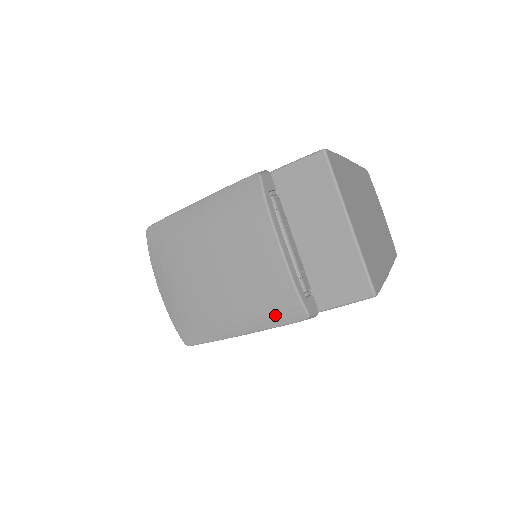
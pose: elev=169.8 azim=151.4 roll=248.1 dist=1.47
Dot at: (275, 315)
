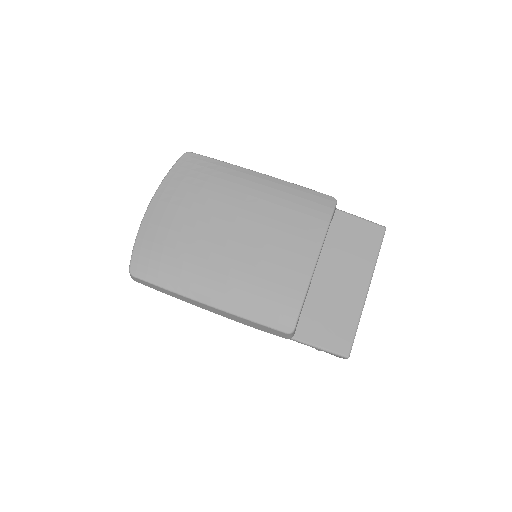
Dot at: (262, 310)
